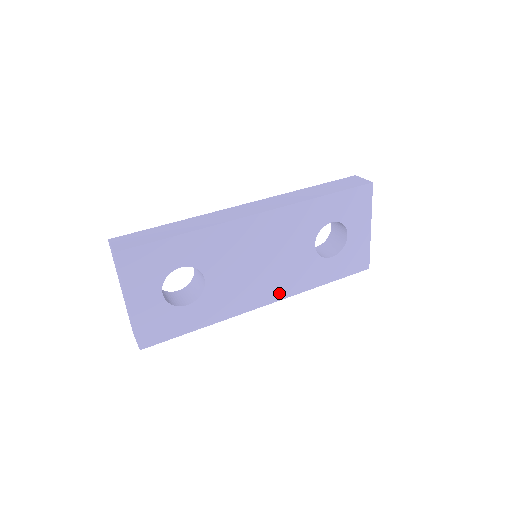
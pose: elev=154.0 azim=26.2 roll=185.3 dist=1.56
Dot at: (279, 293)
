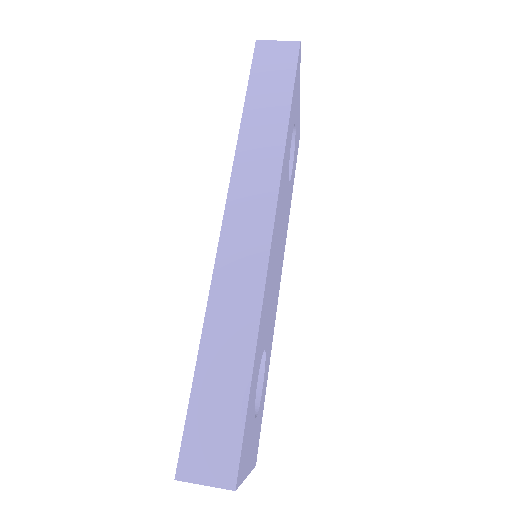
Dot at: (282, 257)
